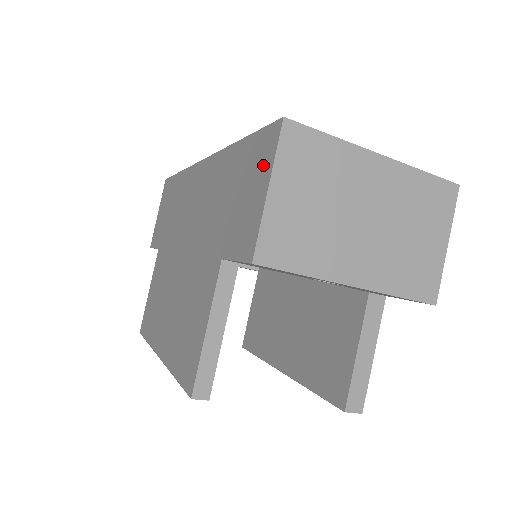
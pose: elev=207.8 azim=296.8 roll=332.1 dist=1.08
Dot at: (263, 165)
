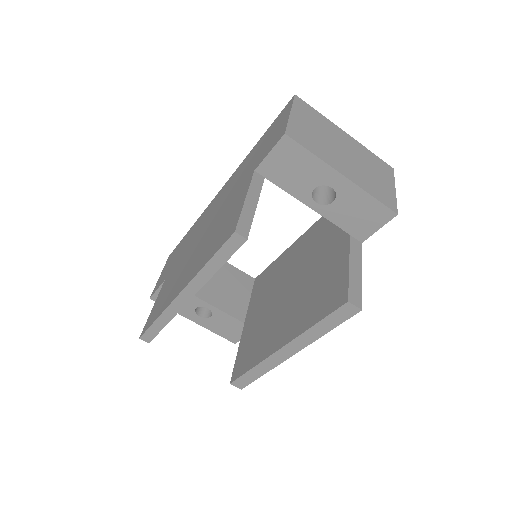
Dot at: (284, 115)
